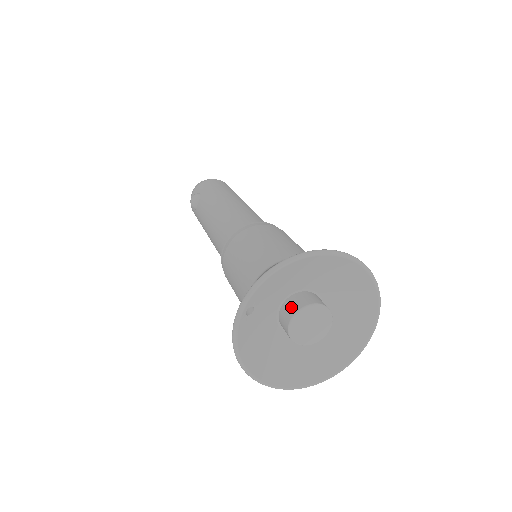
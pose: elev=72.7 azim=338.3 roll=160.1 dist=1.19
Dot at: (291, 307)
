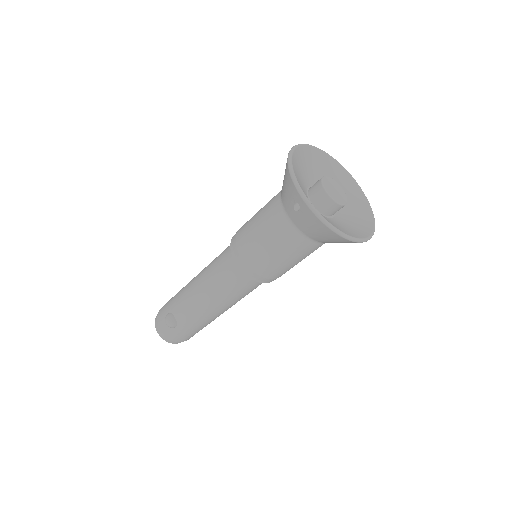
Dot at: (317, 191)
